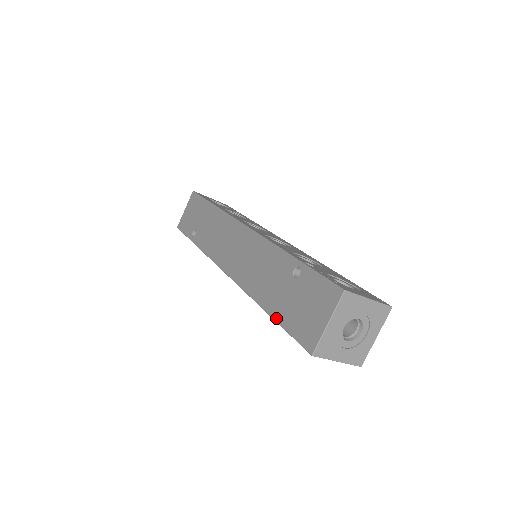
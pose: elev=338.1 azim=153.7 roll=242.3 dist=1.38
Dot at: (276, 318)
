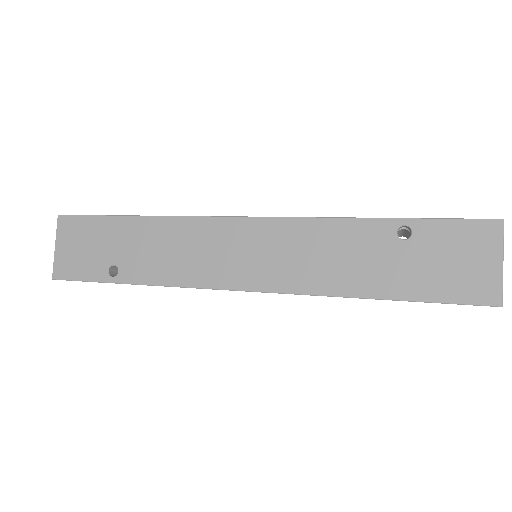
Dot at: (406, 297)
